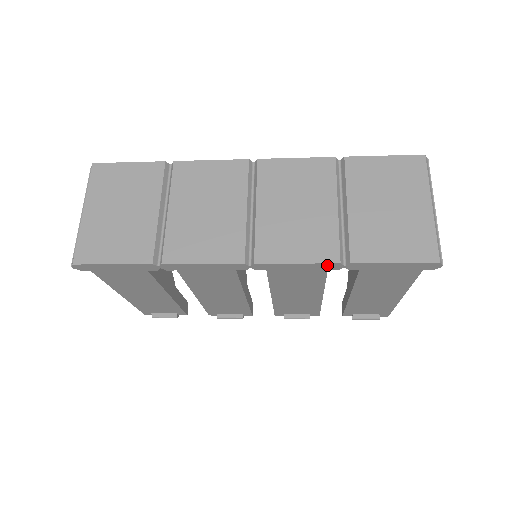
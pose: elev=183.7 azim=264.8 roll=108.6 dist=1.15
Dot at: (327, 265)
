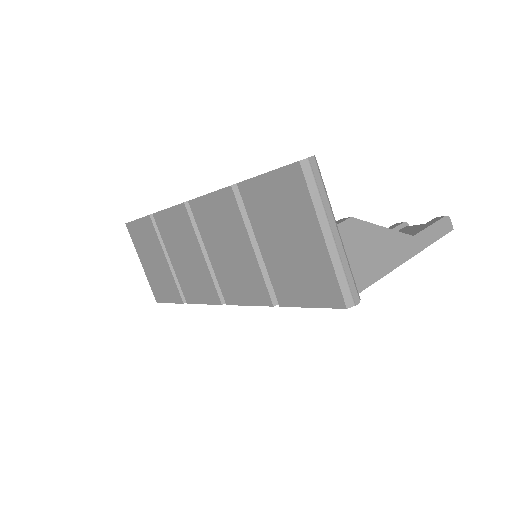
Dot at: occluded
